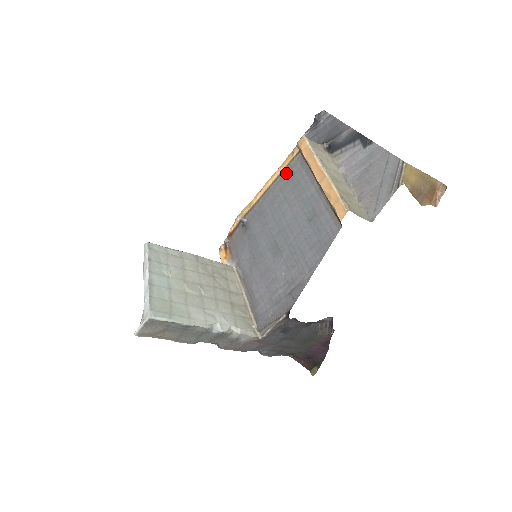
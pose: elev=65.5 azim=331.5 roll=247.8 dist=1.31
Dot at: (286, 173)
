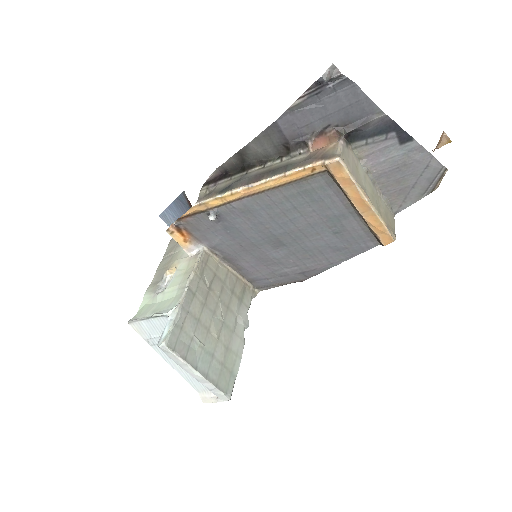
Dot at: (297, 185)
